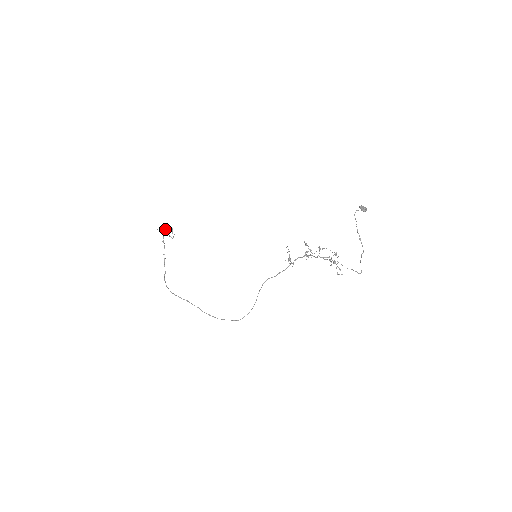
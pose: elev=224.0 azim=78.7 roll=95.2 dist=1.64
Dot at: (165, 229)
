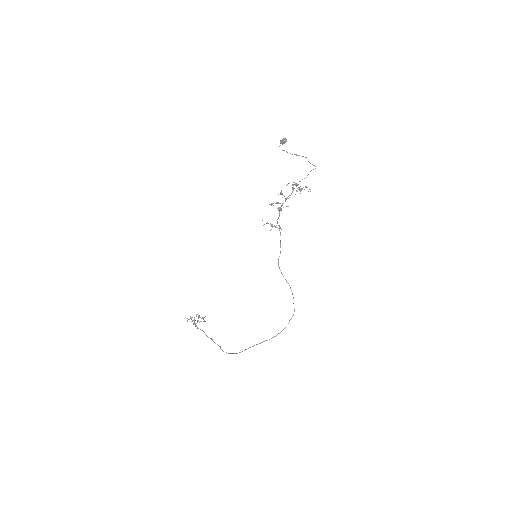
Dot at: (191, 319)
